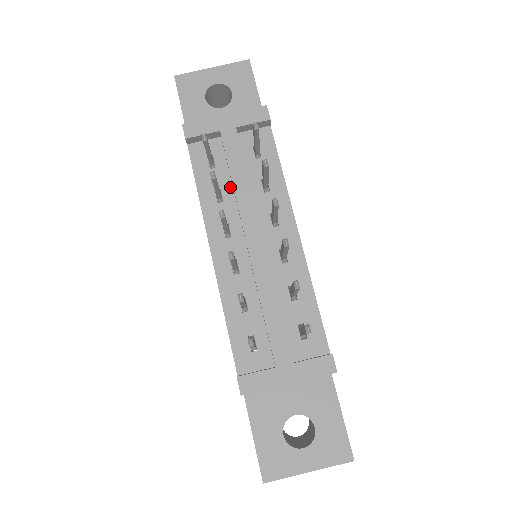
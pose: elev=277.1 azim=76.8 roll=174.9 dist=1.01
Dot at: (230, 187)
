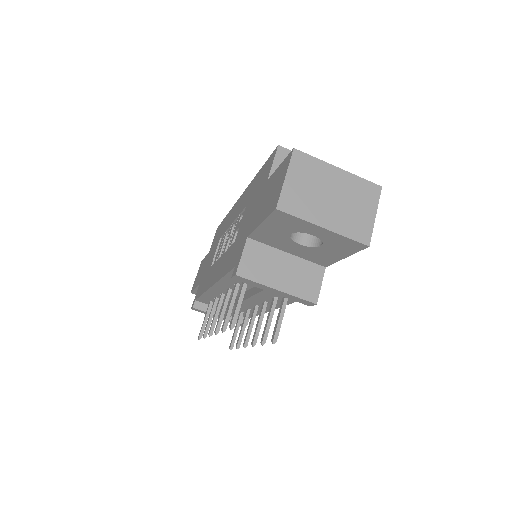
Dot at: (249, 287)
